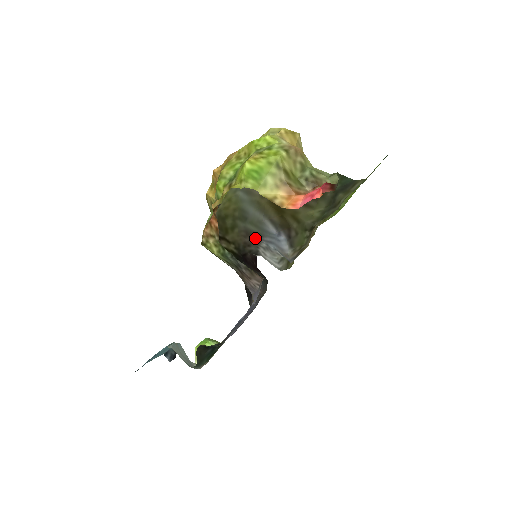
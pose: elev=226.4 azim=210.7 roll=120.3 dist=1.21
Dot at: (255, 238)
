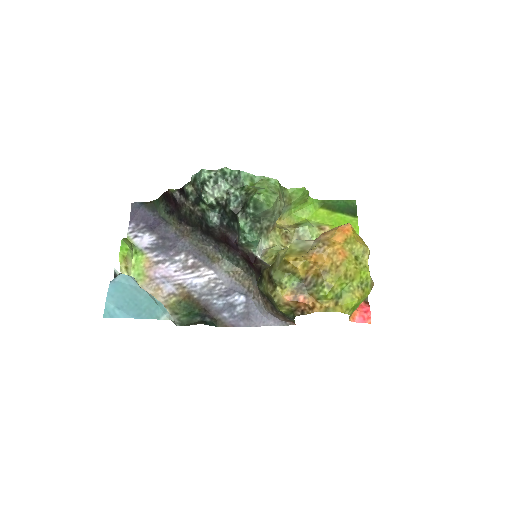
Dot at: occluded
